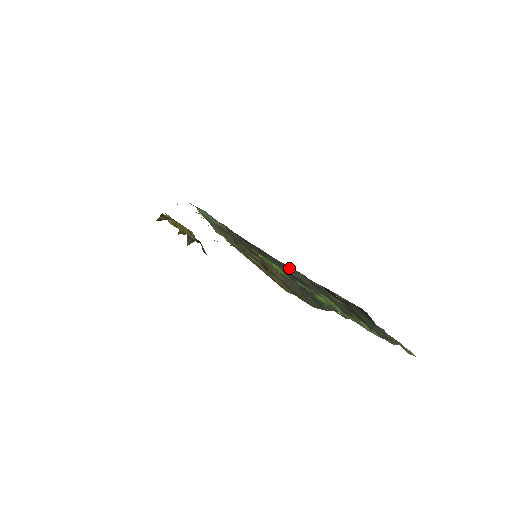
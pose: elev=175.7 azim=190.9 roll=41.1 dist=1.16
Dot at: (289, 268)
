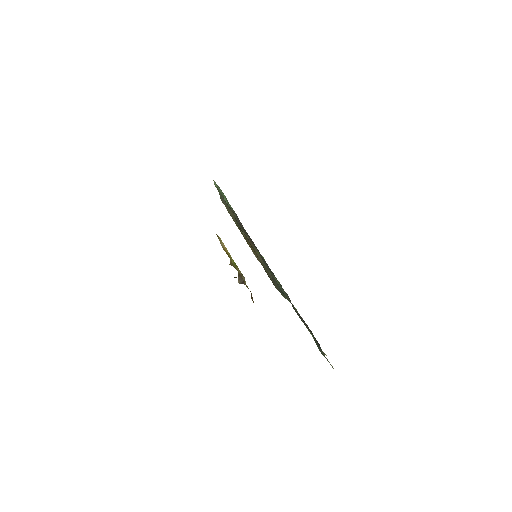
Dot at: occluded
